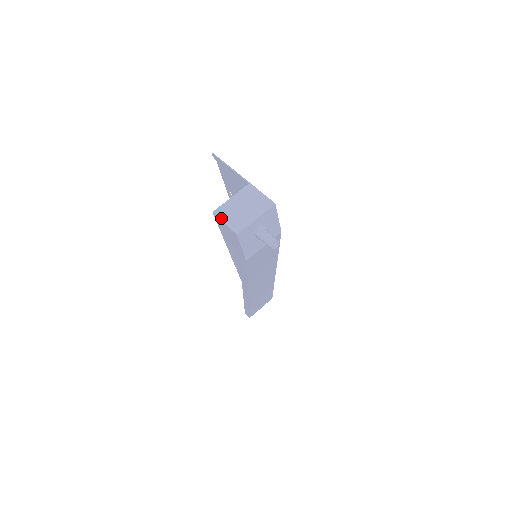
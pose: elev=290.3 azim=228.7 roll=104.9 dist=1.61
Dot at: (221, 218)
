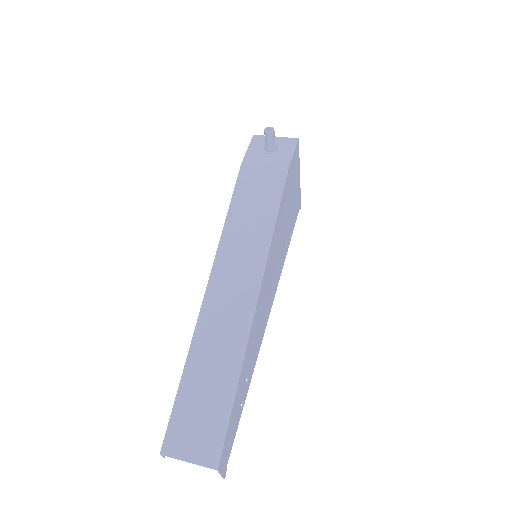
Dot at: occluded
